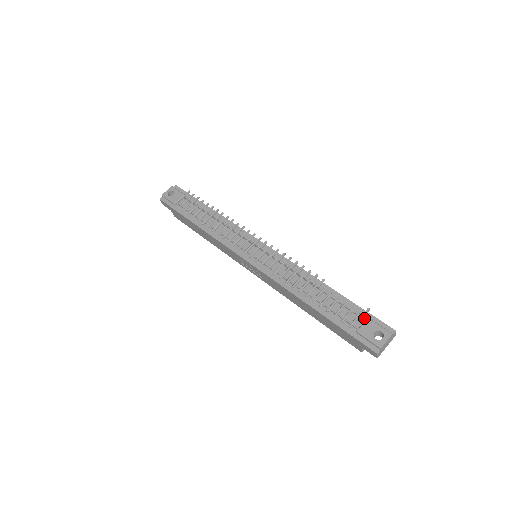
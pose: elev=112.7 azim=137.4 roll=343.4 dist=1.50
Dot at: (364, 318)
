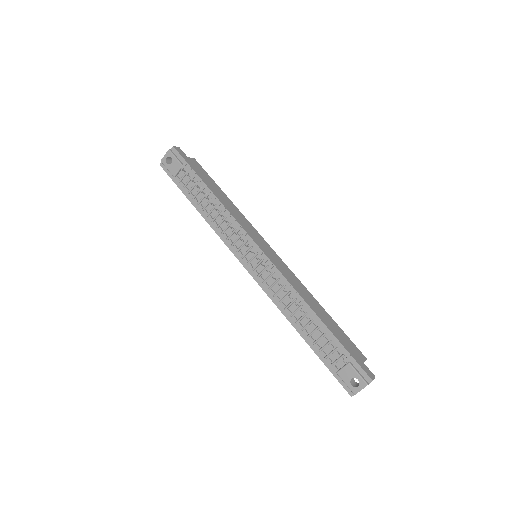
Dot at: (345, 362)
